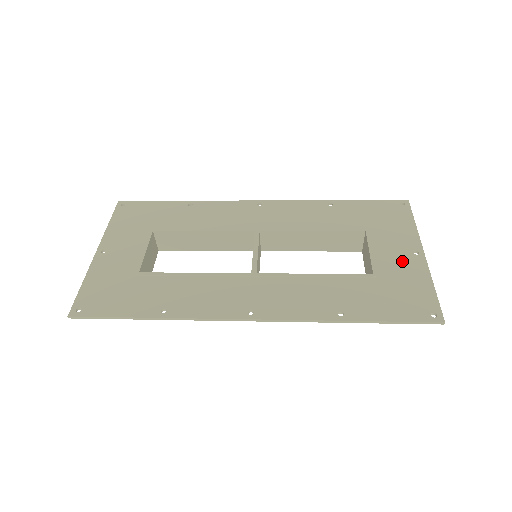
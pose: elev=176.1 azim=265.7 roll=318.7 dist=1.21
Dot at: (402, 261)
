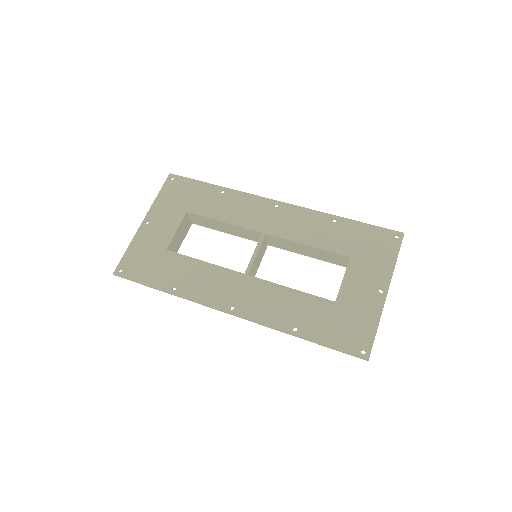
Dot at: (365, 296)
